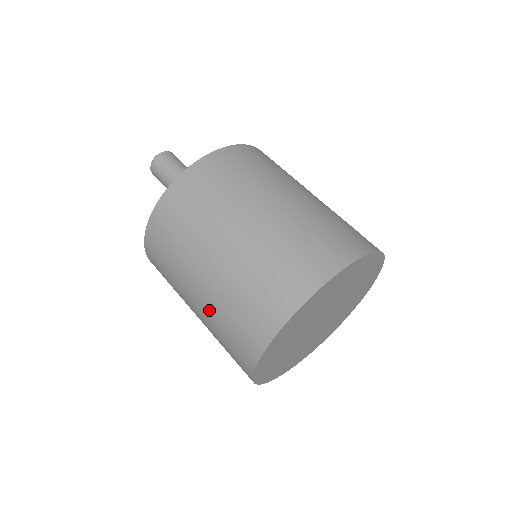
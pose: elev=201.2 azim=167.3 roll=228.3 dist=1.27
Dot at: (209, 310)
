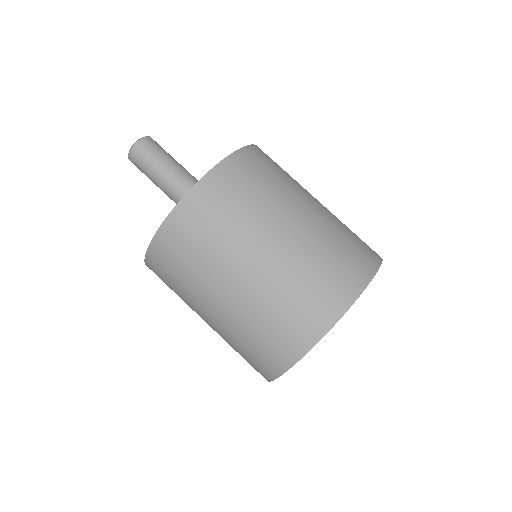
Dot at: (301, 248)
